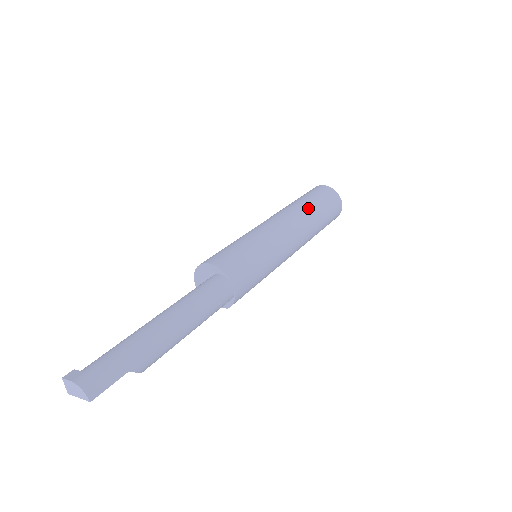
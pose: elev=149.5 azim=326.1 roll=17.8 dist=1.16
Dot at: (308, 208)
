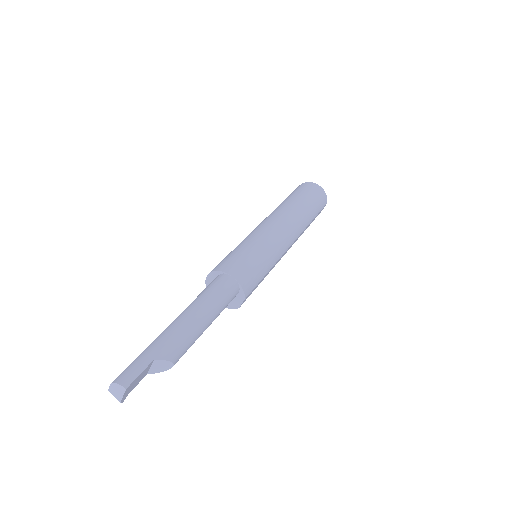
Dot at: (285, 203)
